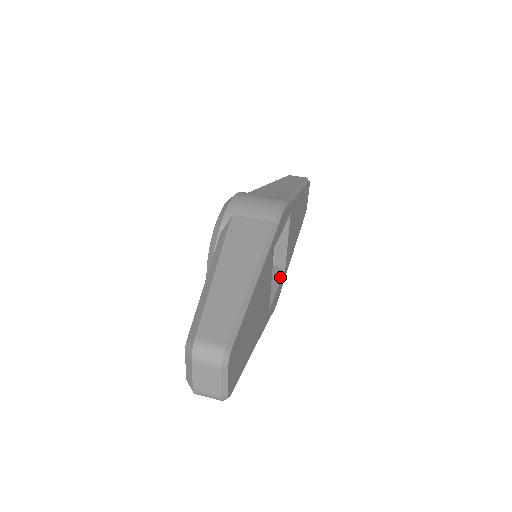
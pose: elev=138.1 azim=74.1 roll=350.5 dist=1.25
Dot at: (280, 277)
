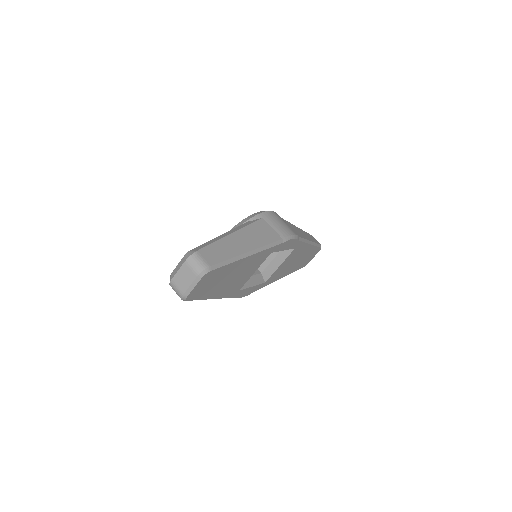
Dot at: (259, 282)
